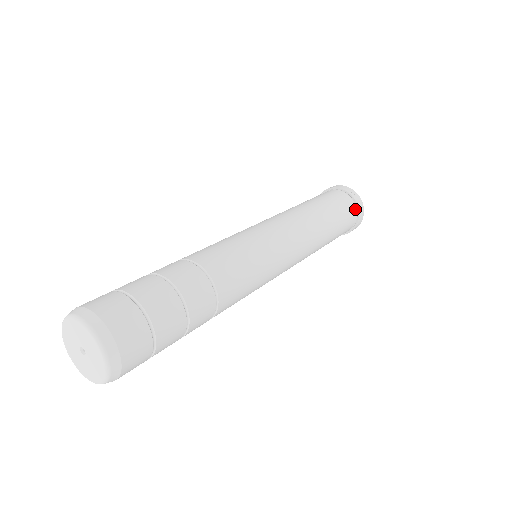
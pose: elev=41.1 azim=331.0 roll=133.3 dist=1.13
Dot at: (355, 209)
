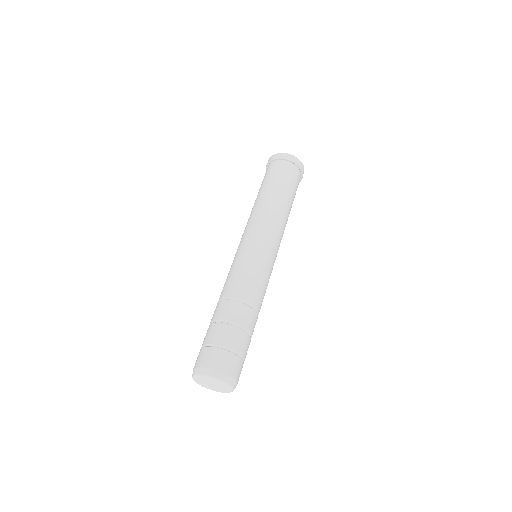
Dot at: (299, 173)
